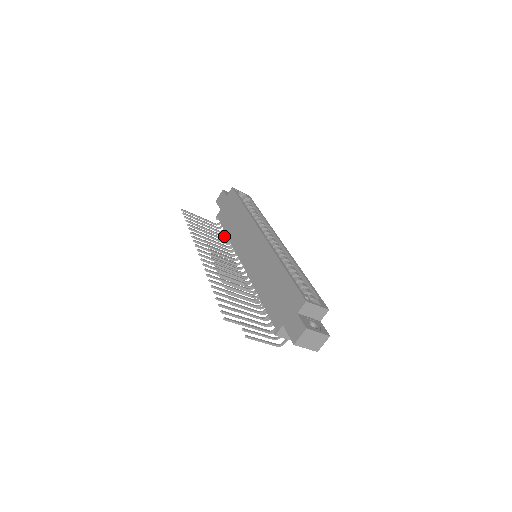
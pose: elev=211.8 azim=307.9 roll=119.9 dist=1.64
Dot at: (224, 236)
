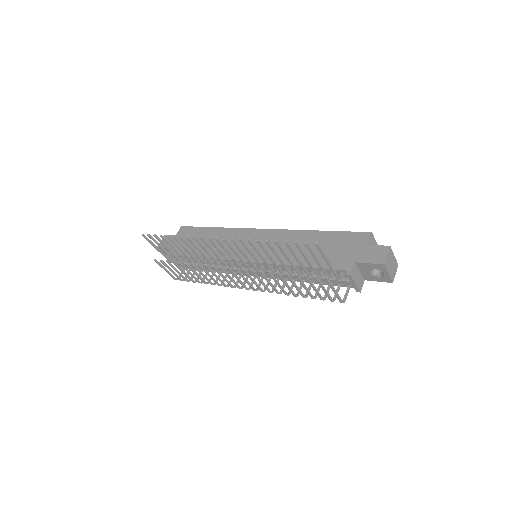
Dot at: (176, 278)
